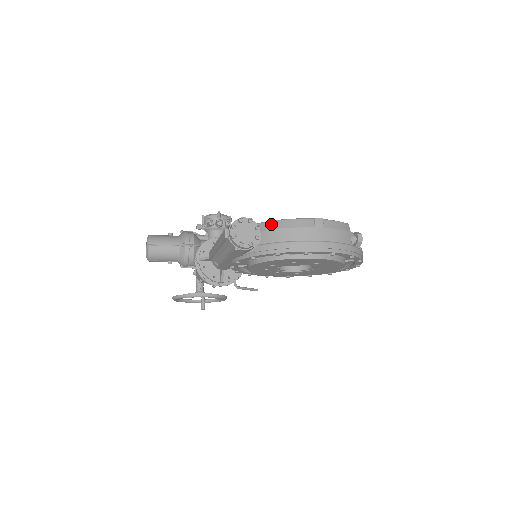
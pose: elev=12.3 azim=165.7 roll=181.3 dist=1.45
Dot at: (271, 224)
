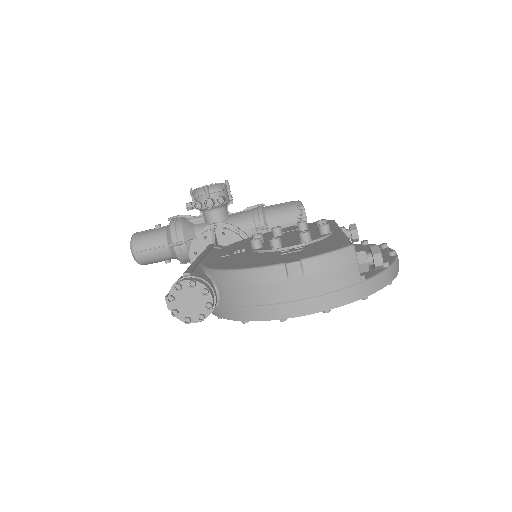
Dot at: (227, 277)
